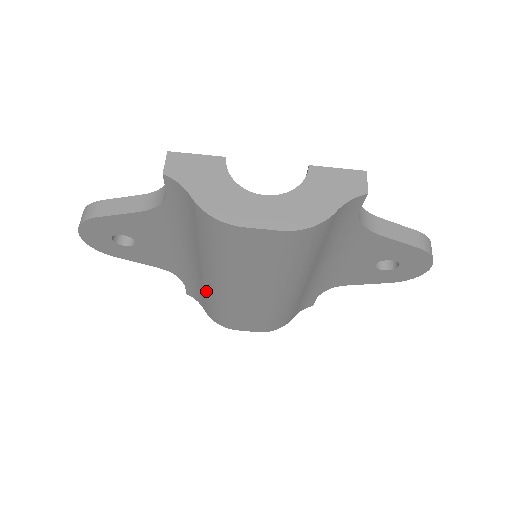
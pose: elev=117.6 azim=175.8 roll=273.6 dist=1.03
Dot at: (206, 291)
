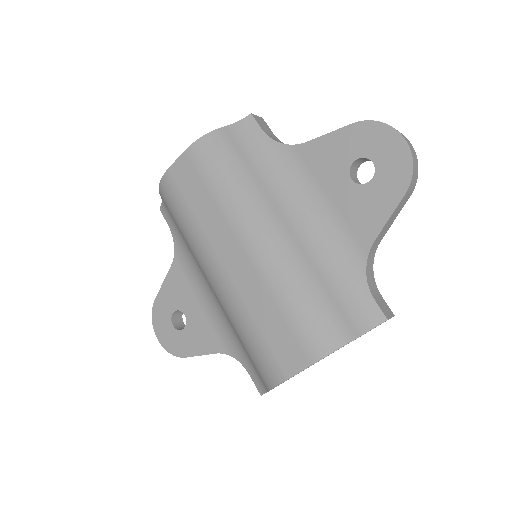
Dot at: (229, 320)
